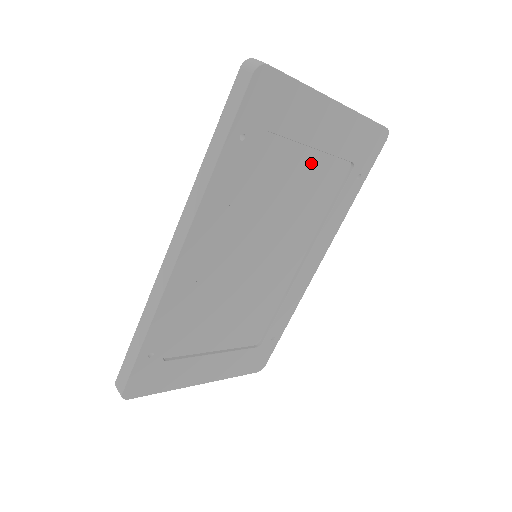
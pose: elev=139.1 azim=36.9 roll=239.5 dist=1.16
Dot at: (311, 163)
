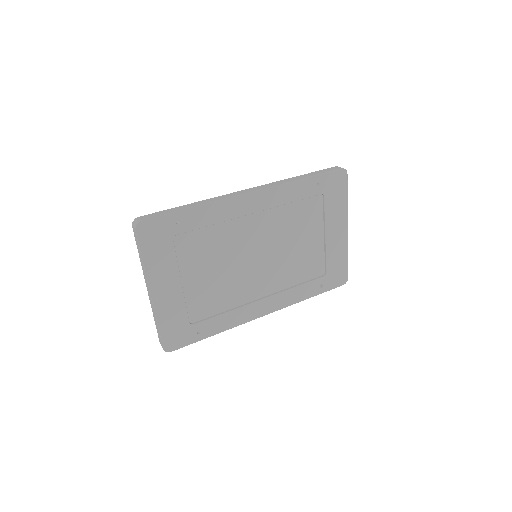
Dot at: (317, 243)
